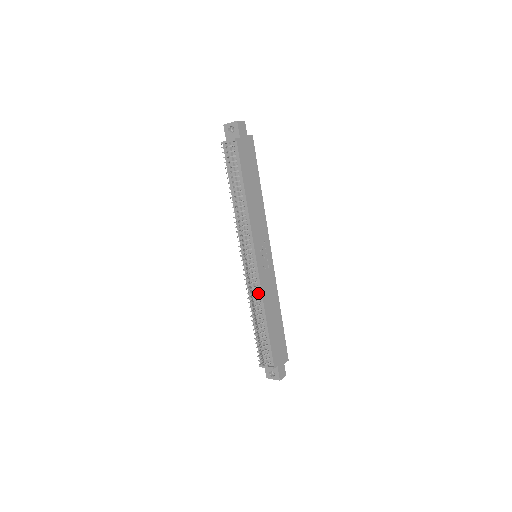
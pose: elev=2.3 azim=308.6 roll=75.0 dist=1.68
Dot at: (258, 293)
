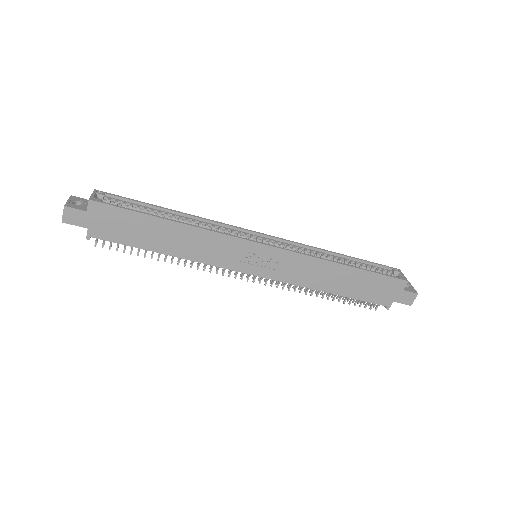
Dot at: occluded
